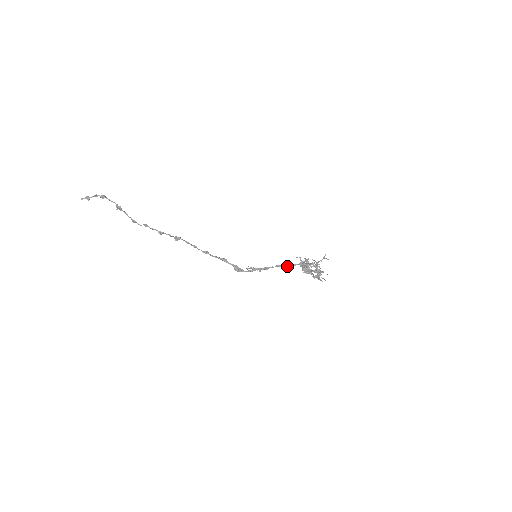
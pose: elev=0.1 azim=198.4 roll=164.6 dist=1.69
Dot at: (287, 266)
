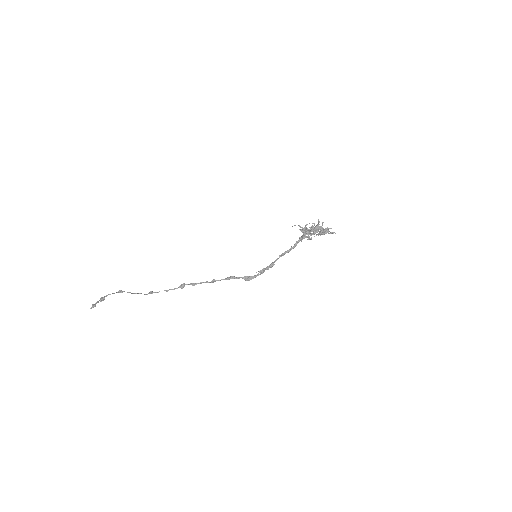
Dot at: (289, 251)
